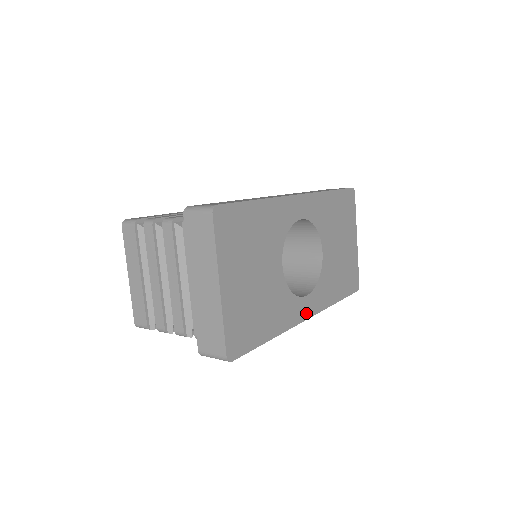
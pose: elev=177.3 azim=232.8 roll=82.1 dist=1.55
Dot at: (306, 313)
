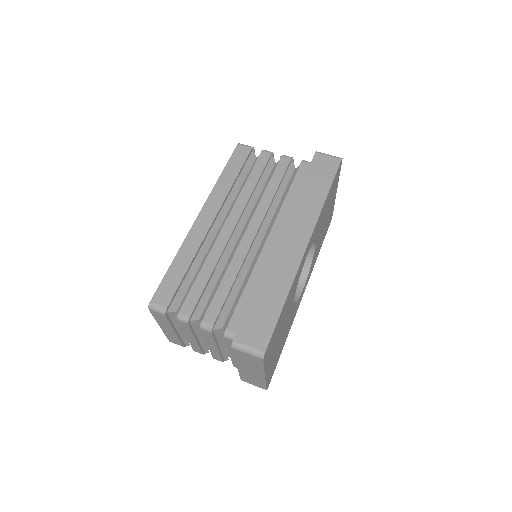
Dot at: (302, 296)
